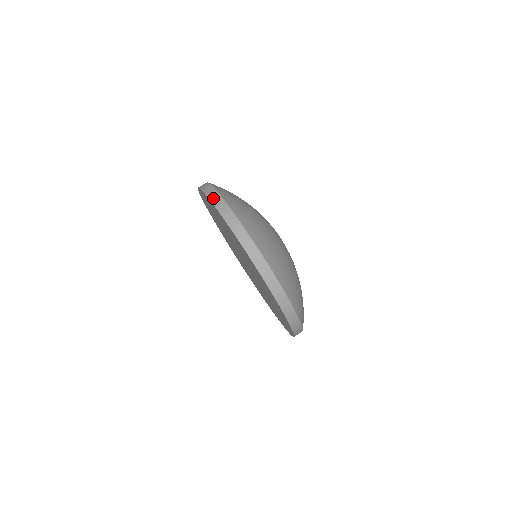
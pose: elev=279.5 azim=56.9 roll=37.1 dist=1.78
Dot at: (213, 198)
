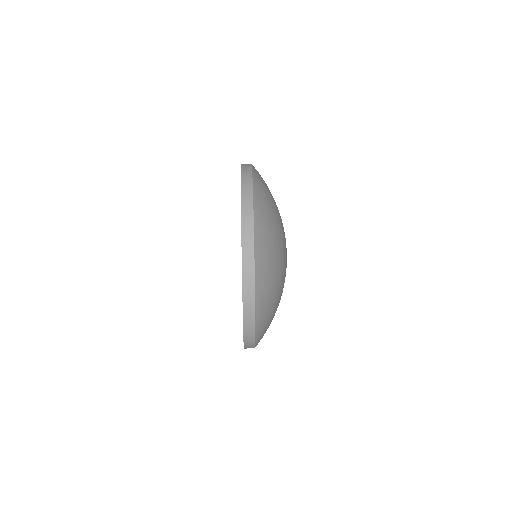
Dot at: (244, 164)
